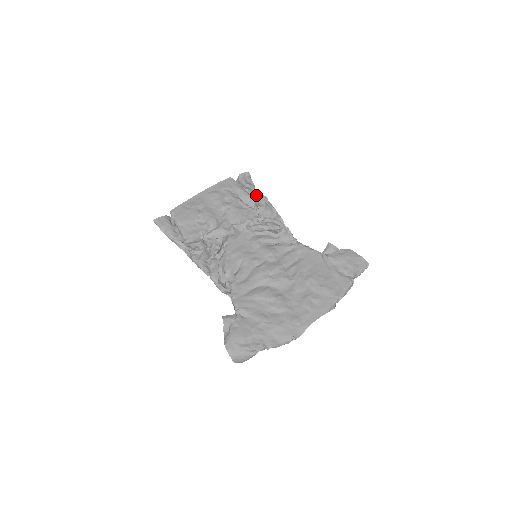
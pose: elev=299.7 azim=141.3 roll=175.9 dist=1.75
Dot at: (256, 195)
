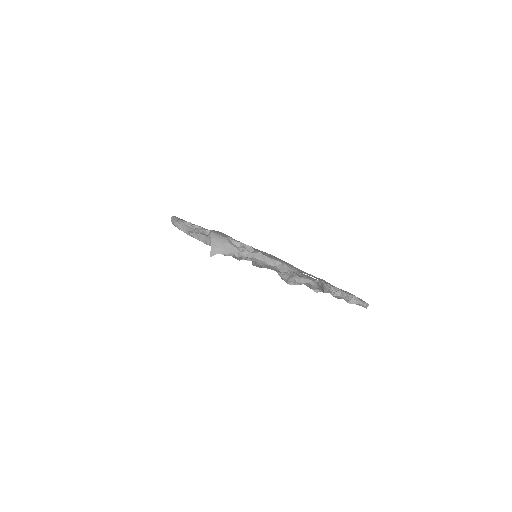
Dot at: occluded
